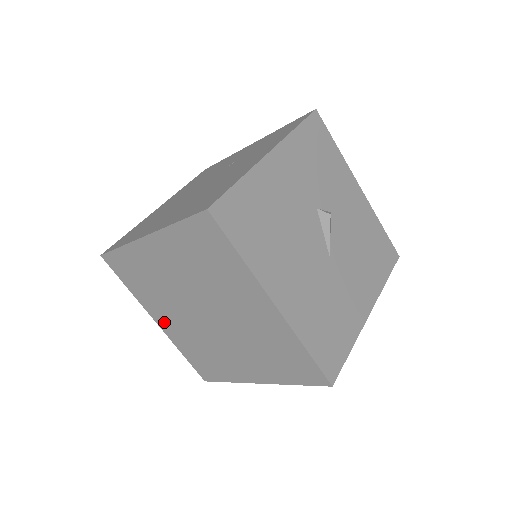
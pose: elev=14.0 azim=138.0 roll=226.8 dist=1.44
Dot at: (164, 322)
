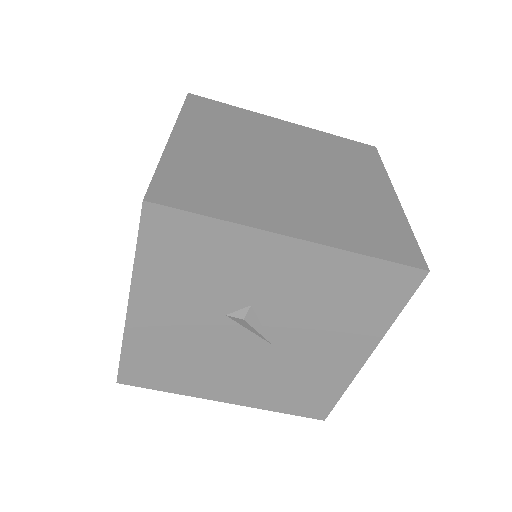
Dot at: occluded
